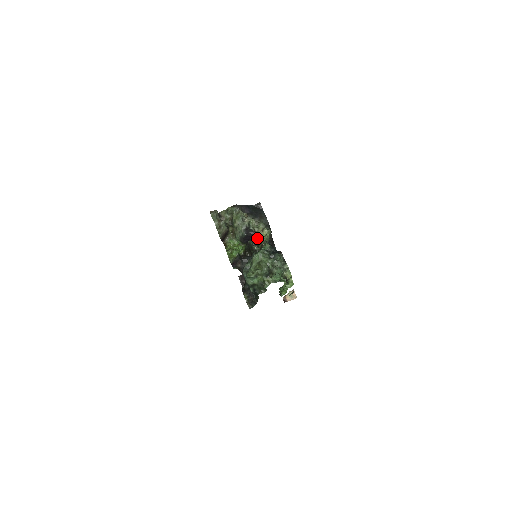
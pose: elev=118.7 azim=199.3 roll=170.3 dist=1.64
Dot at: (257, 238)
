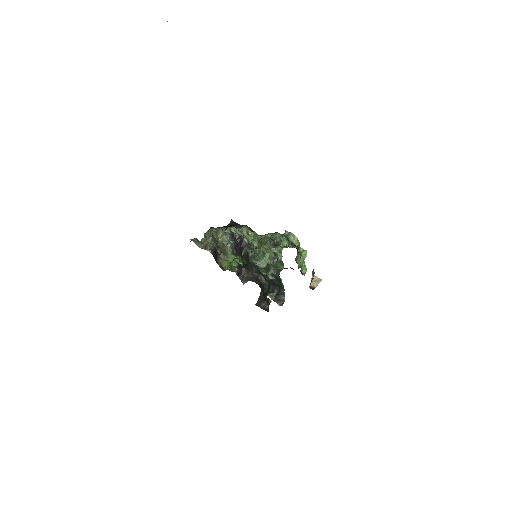
Dot at: (247, 241)
